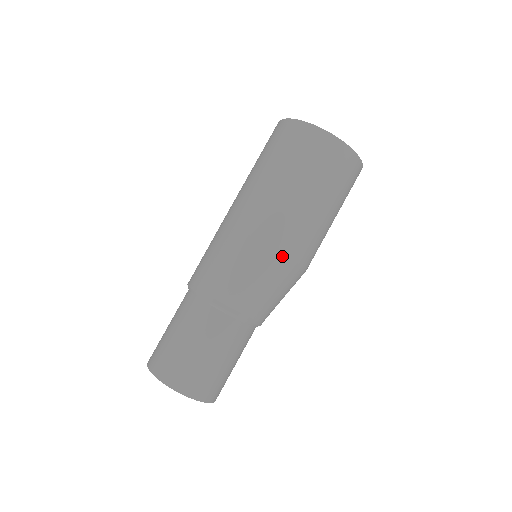
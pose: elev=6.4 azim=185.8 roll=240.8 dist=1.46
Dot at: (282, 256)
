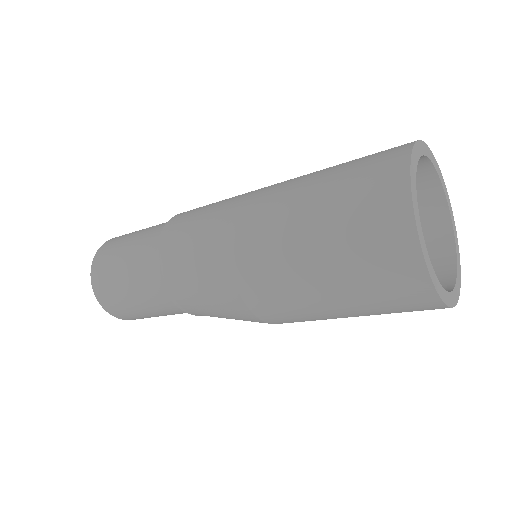
Dot at: (254, 316)
